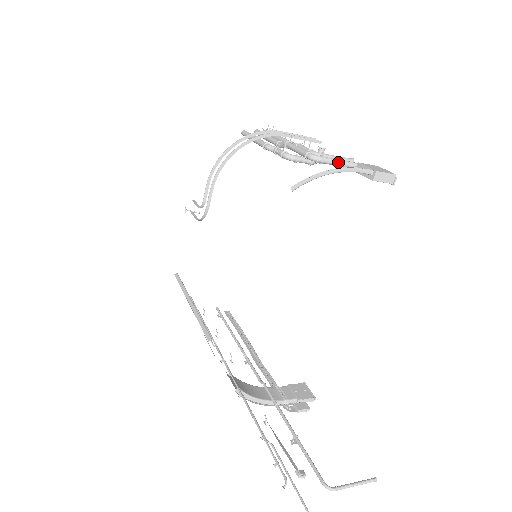
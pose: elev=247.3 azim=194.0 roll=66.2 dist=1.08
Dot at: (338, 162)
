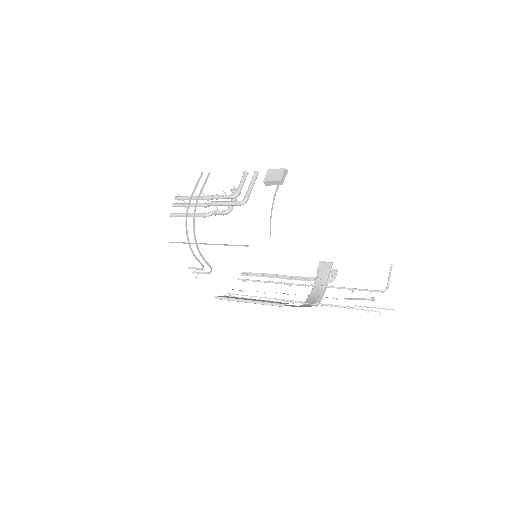
Dot at: (251, 189)
